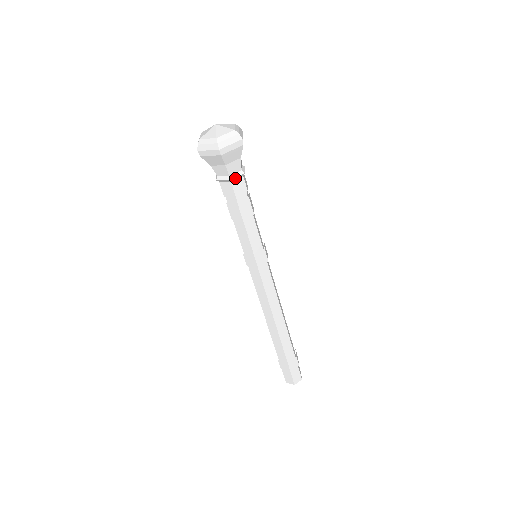
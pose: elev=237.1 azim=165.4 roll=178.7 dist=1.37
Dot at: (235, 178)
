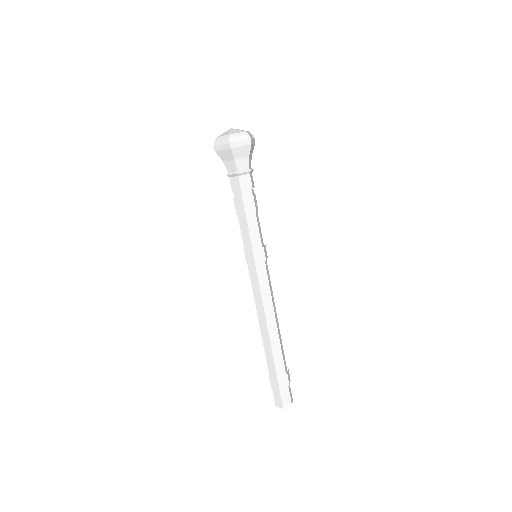
Dot at: (251, 172)
